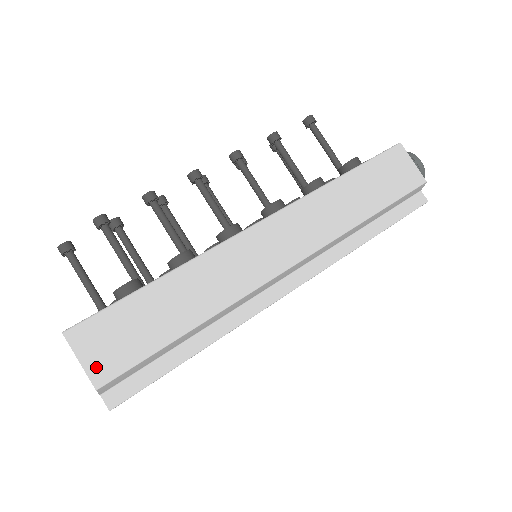
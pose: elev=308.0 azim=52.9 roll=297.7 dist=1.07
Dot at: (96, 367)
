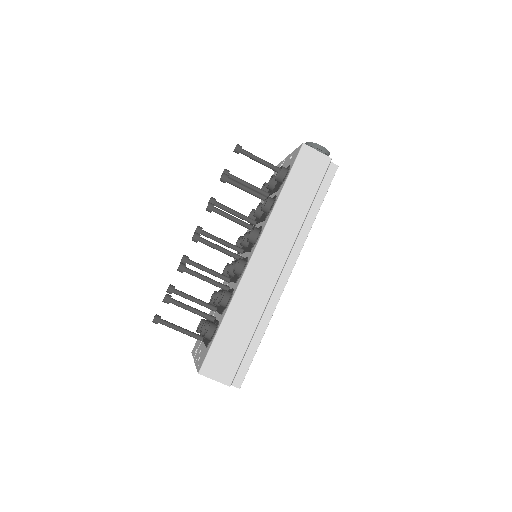
Dot at: (223, 378)
